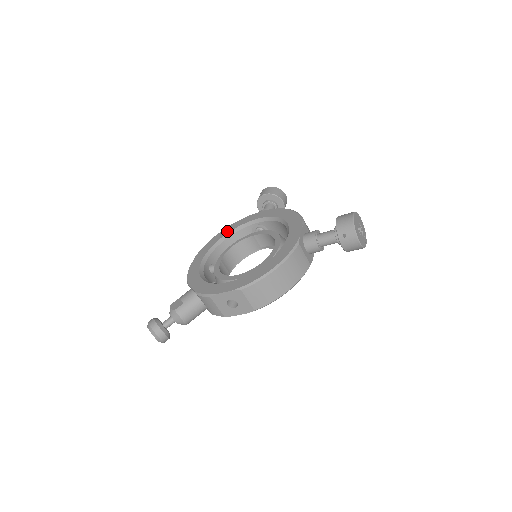
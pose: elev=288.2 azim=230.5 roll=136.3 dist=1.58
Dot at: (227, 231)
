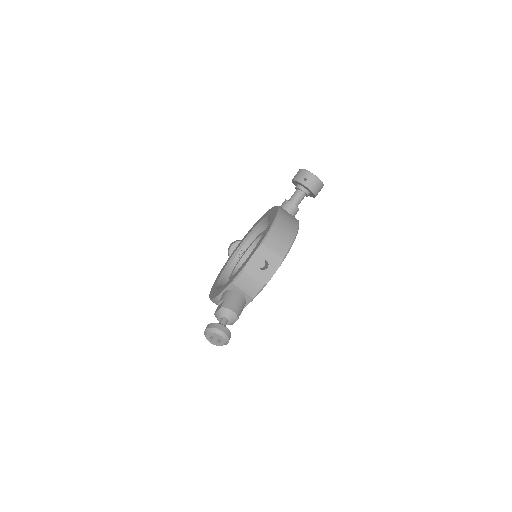
Dot at: (221, 271)
